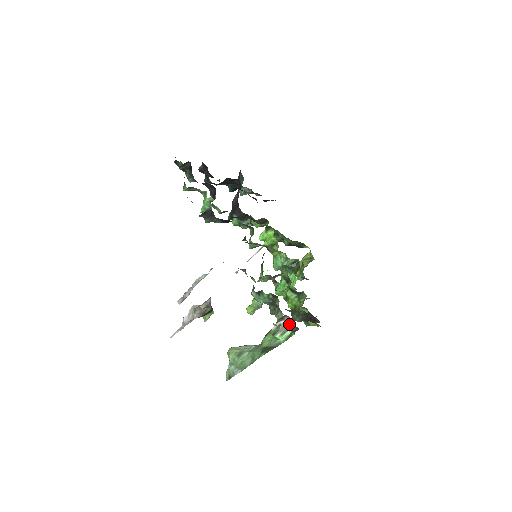
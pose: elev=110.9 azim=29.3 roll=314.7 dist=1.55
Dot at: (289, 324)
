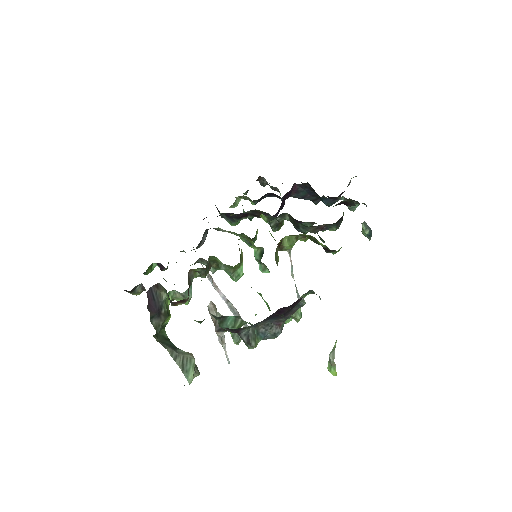
Dot at: occluded
